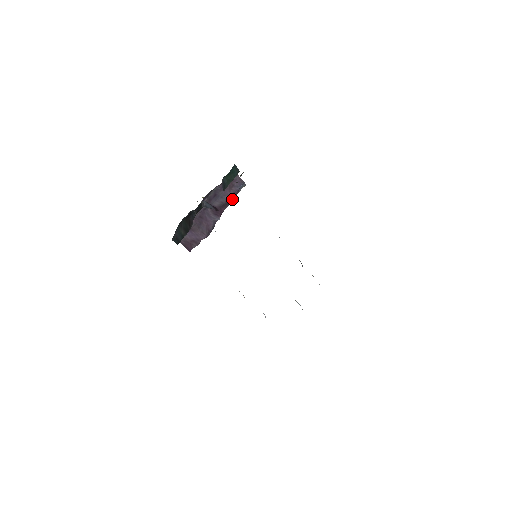
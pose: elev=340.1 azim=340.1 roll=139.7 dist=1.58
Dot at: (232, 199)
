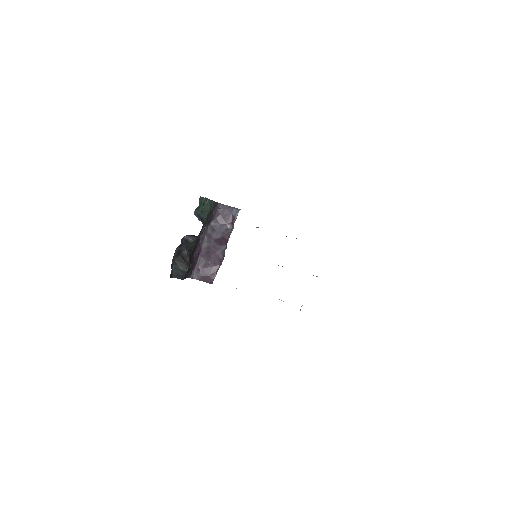
Dot at: (230, 226)
